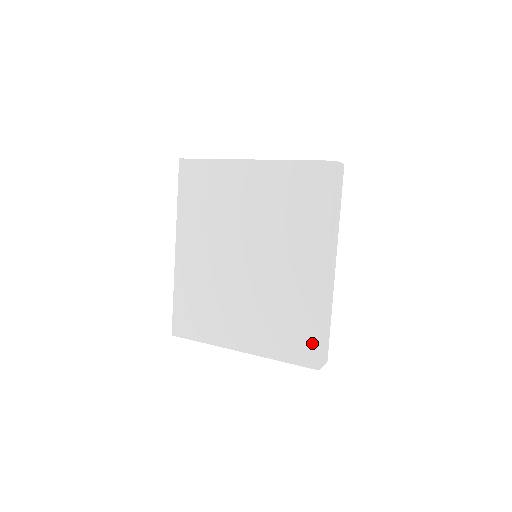
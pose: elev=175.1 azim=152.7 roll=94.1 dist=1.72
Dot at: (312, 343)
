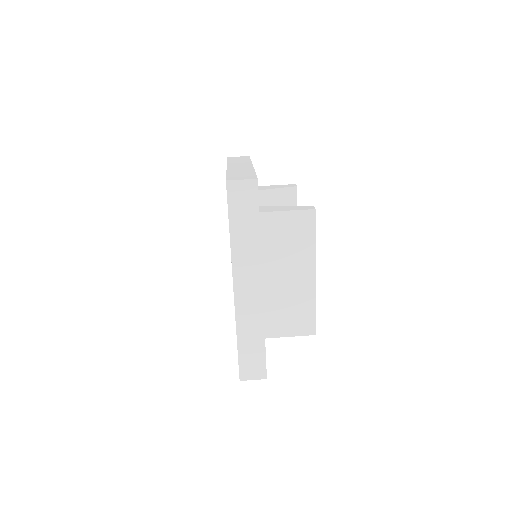
Dot at: occluded
